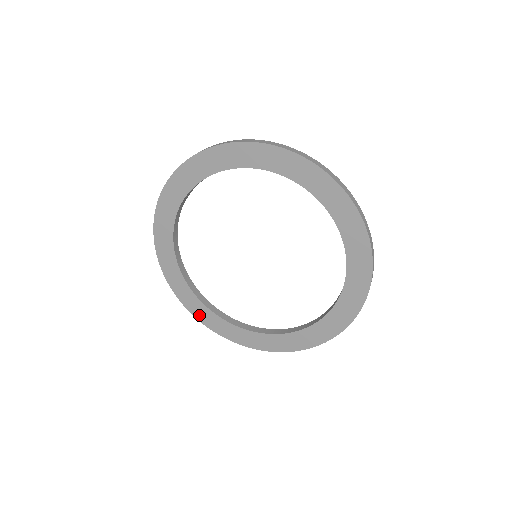
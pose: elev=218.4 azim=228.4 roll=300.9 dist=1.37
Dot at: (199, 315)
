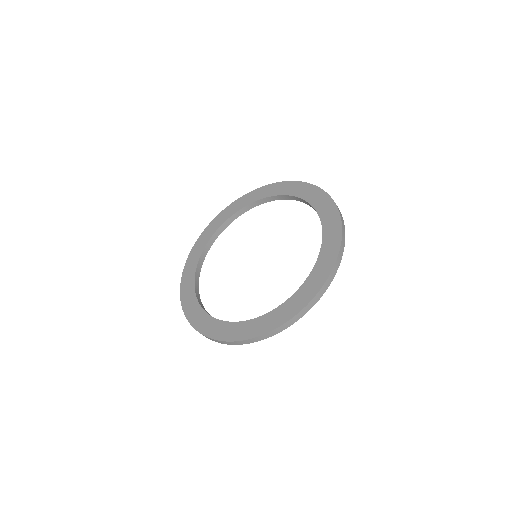
Dot at: (185, 300)
